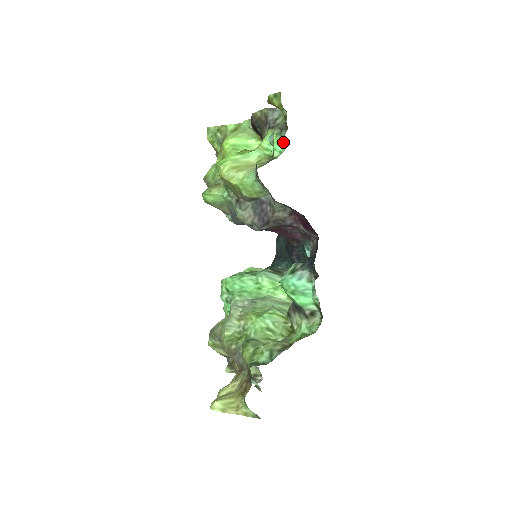
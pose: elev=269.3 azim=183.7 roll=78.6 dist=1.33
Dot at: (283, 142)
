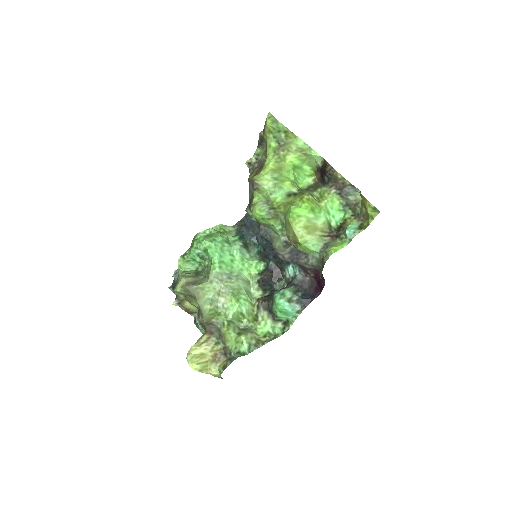
Dot at: (342, 215)
